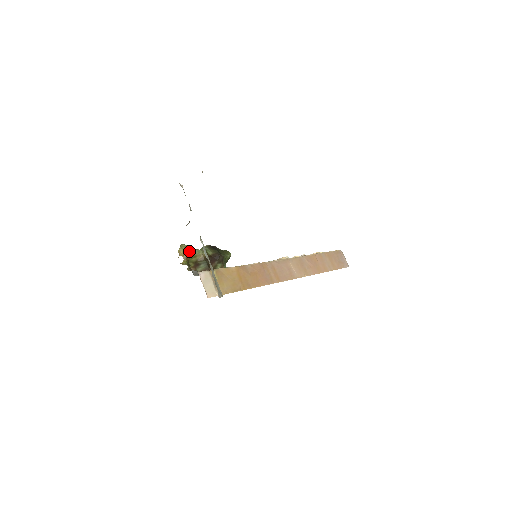
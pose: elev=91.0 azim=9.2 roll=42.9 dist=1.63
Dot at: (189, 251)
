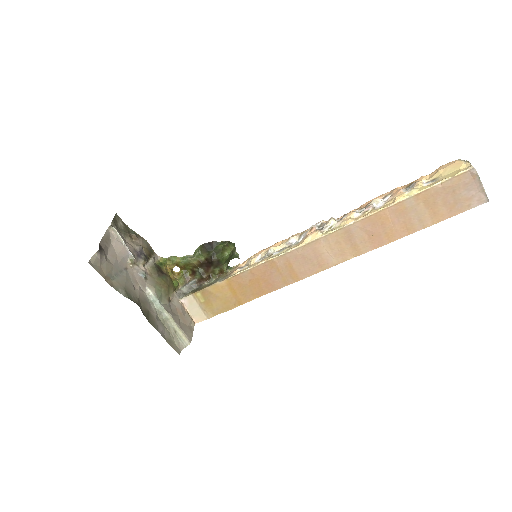
Dot at: (179, 263)
